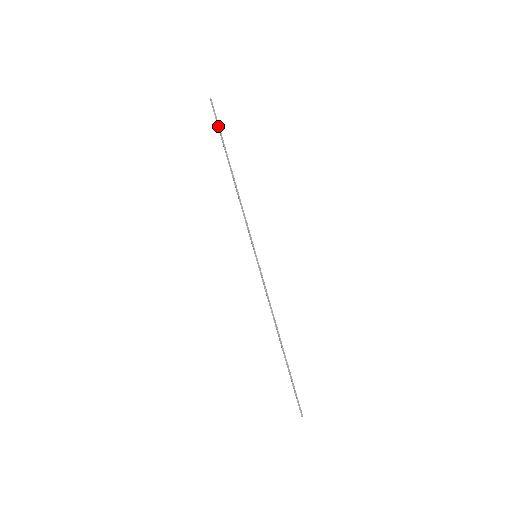
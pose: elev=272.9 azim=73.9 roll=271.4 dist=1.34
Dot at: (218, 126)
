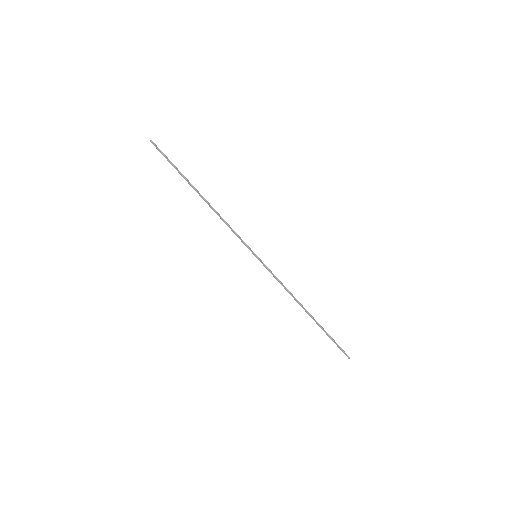
Dot at: (170, 162)
